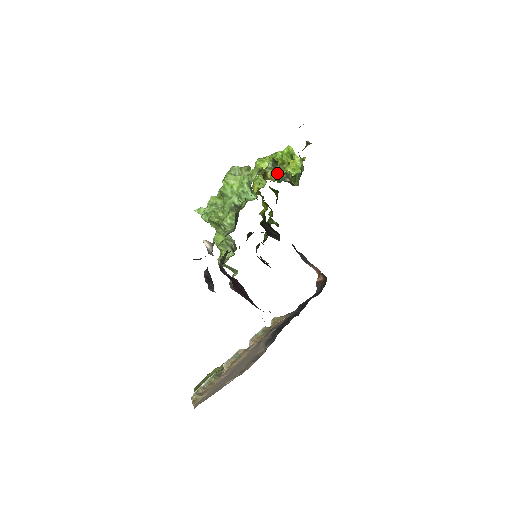
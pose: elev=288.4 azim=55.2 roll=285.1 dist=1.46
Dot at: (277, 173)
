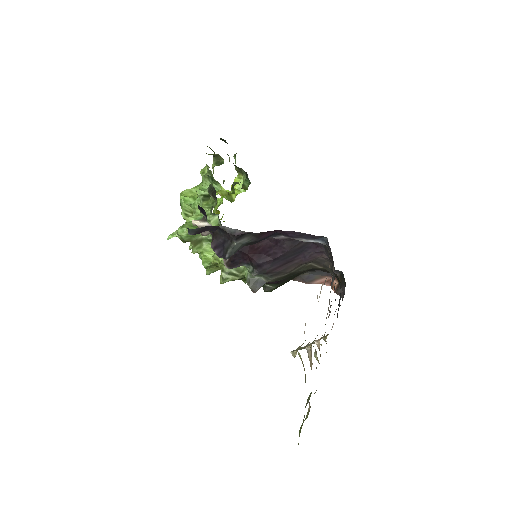
Dot at: occluded
